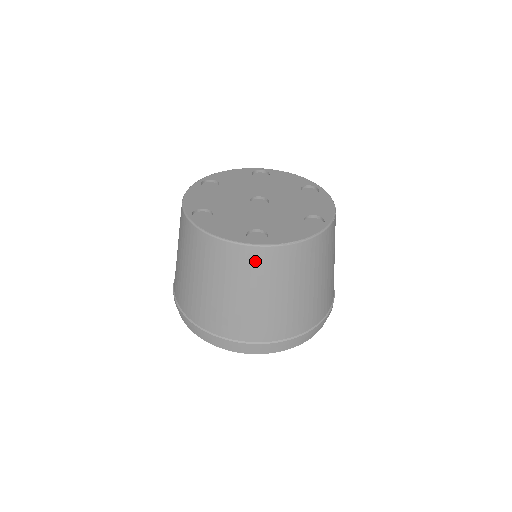
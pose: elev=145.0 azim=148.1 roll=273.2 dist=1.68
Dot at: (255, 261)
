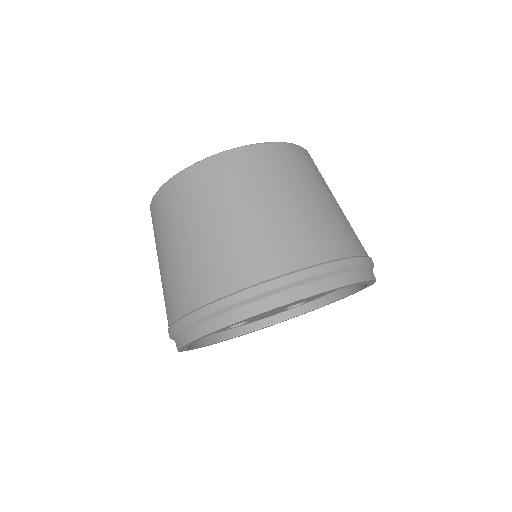
Dot at: (288, 157)
